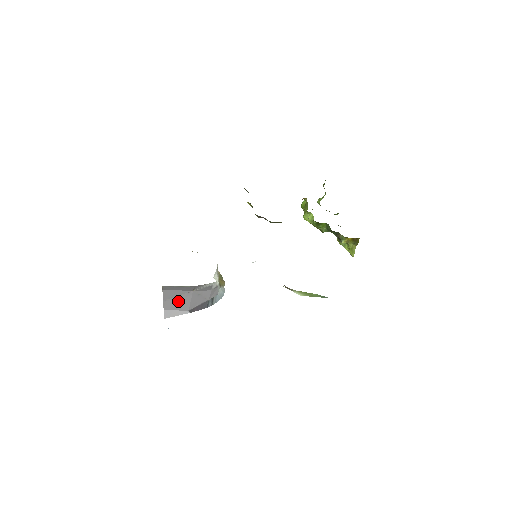
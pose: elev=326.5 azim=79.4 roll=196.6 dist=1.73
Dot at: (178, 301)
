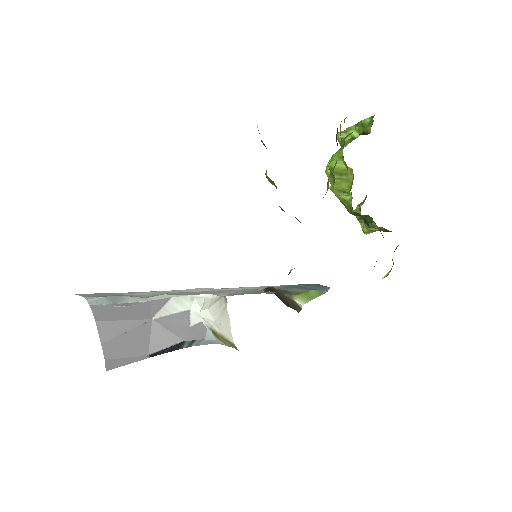
Dot at: (128, 341)
